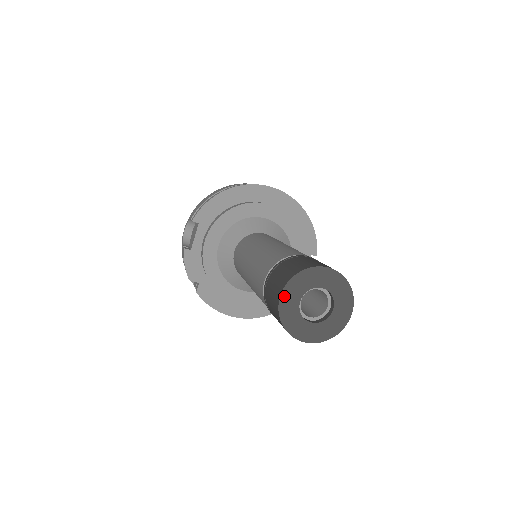
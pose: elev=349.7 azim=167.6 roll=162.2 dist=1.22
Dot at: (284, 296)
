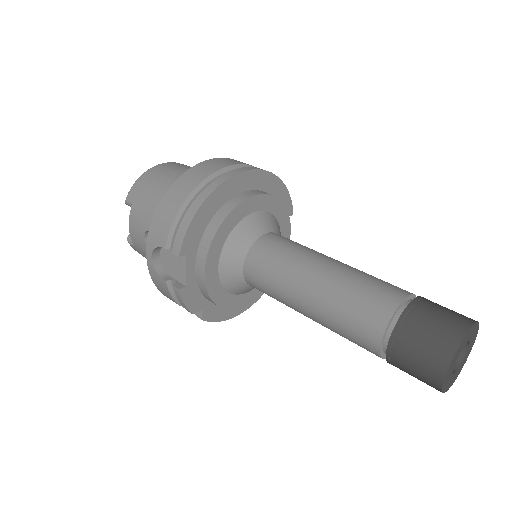
Dot at: (447, 374)
